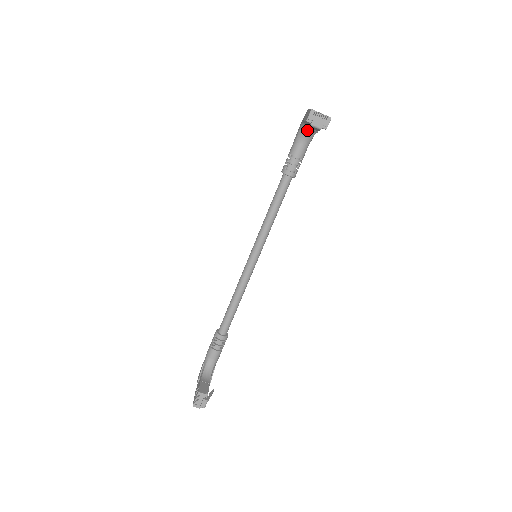
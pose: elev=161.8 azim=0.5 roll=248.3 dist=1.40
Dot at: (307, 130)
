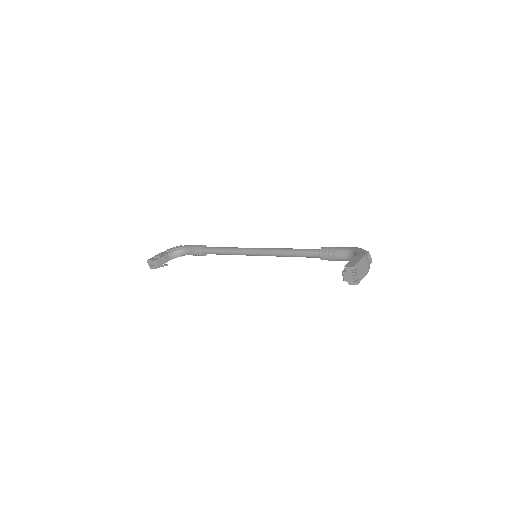
Dot at: occluded
